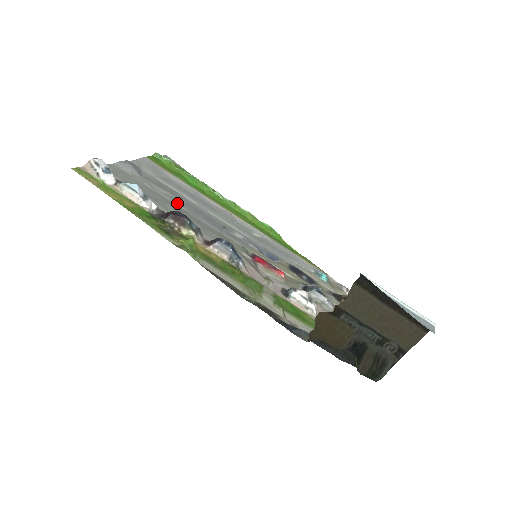
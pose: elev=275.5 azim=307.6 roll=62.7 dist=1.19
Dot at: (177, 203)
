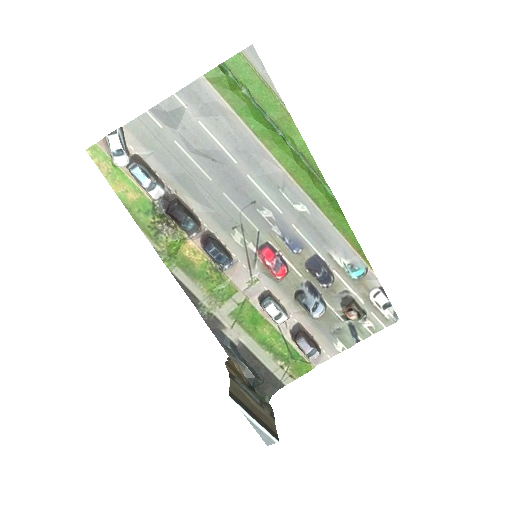
Dot at: (205, 169)
